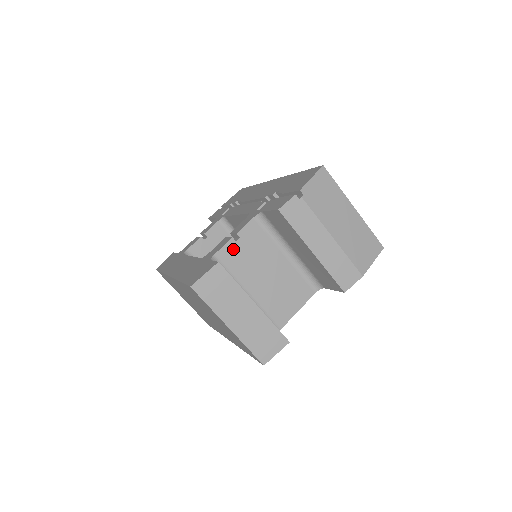
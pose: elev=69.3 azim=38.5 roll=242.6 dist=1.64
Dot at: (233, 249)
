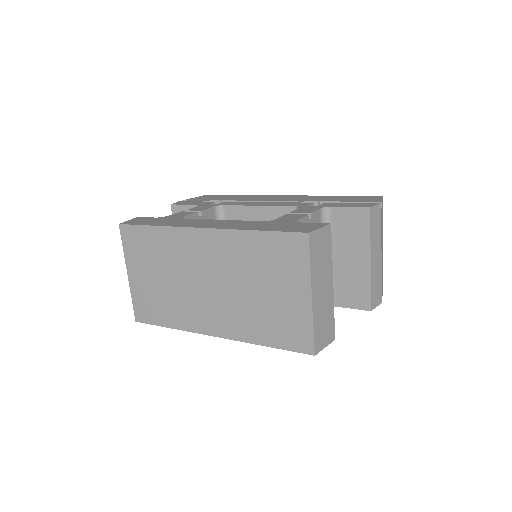
Dot at: occluded
